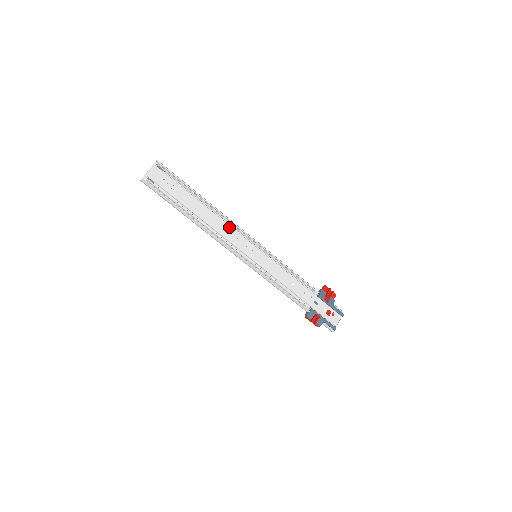
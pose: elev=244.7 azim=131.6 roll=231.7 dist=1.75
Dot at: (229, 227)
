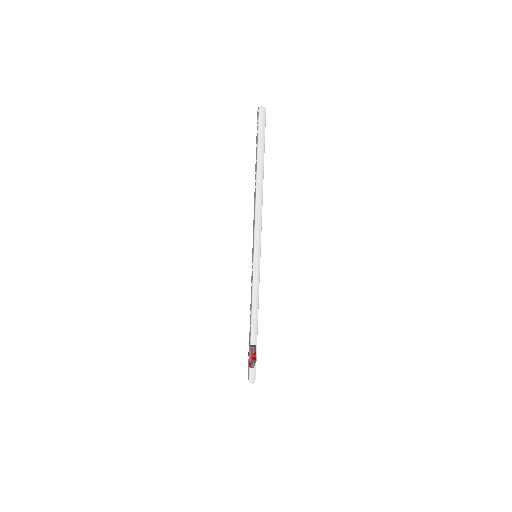
Dot at: occluded
